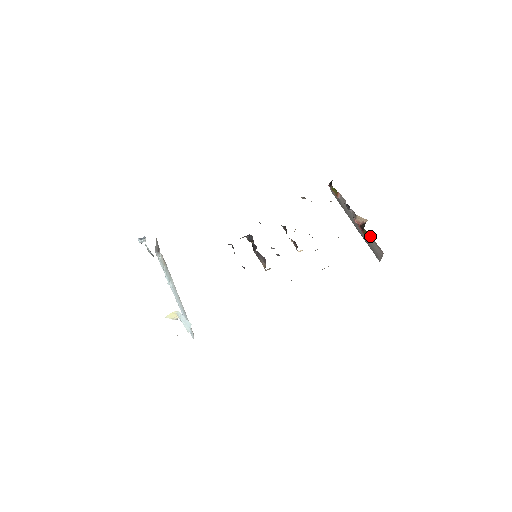
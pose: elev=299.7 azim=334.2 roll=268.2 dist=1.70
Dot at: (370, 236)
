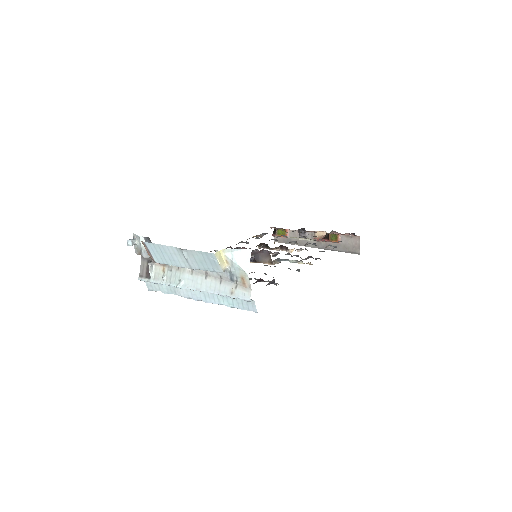
Dot at: (339, 234)
